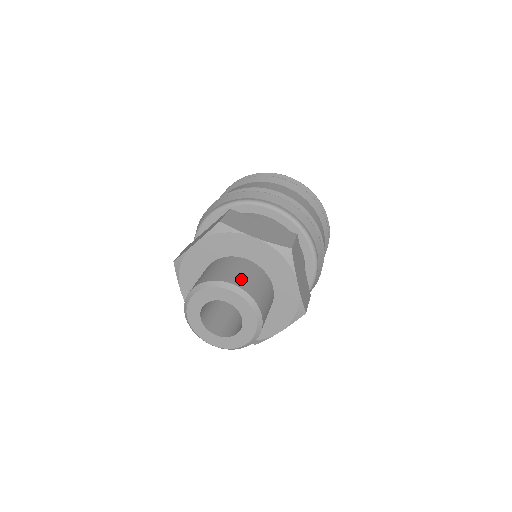
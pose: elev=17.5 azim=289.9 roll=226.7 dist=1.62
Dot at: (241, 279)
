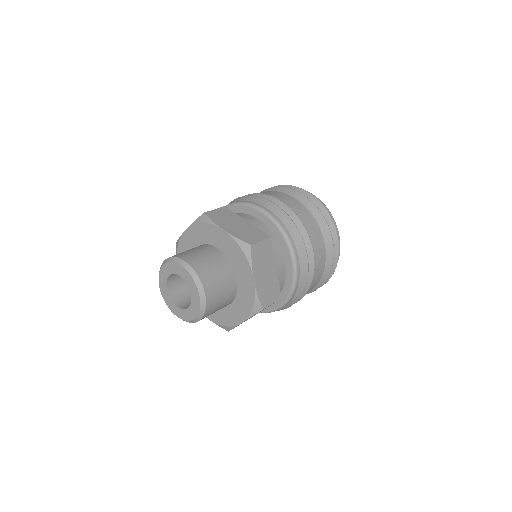
Dot at: (198, 261)
